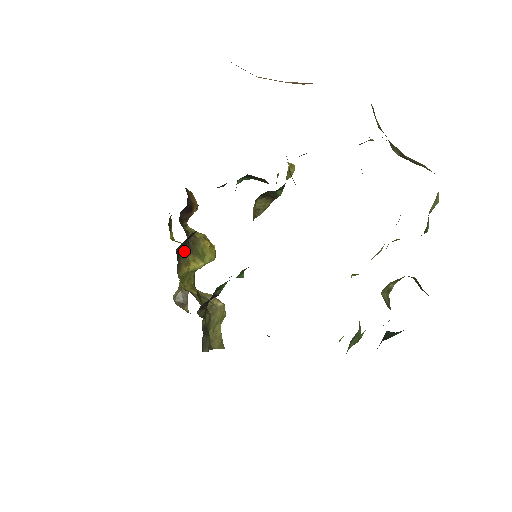
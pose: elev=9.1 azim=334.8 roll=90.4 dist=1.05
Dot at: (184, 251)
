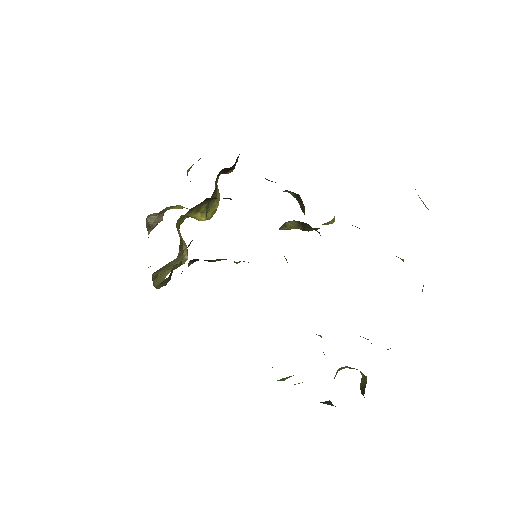
Dot at: (205, 201)
